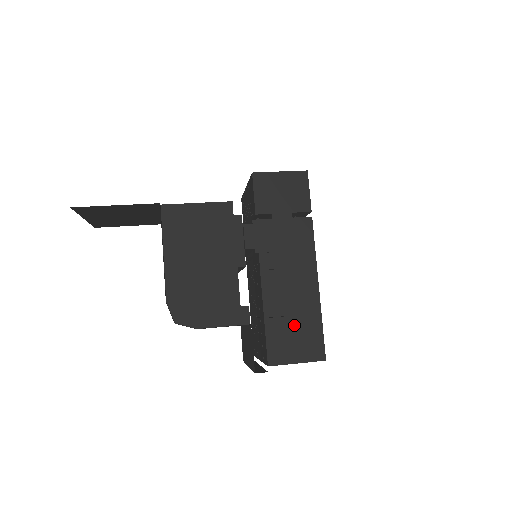
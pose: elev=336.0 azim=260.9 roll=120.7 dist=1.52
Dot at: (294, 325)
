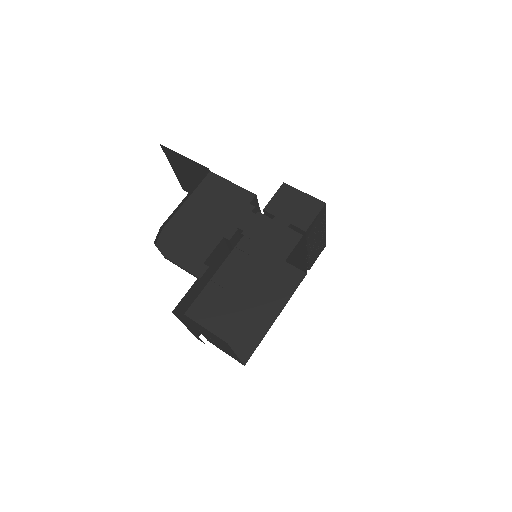
Dot at: (226, 300)
